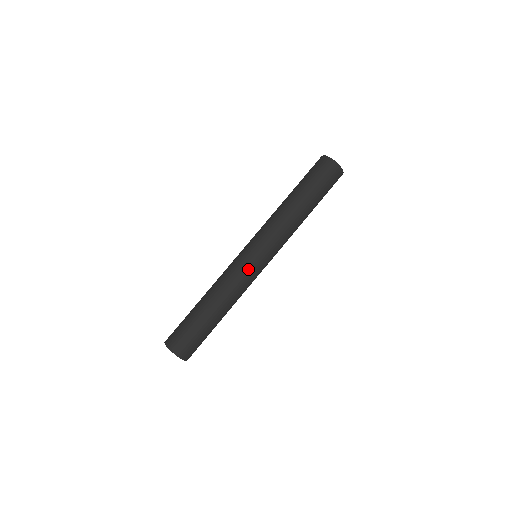
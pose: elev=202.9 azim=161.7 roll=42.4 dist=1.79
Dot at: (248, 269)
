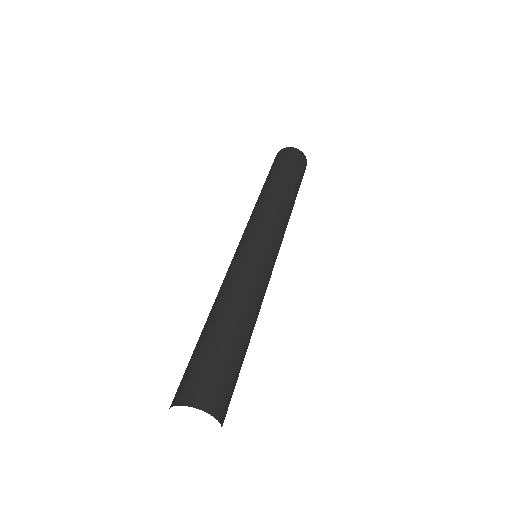
Dot at: (245, 257)
